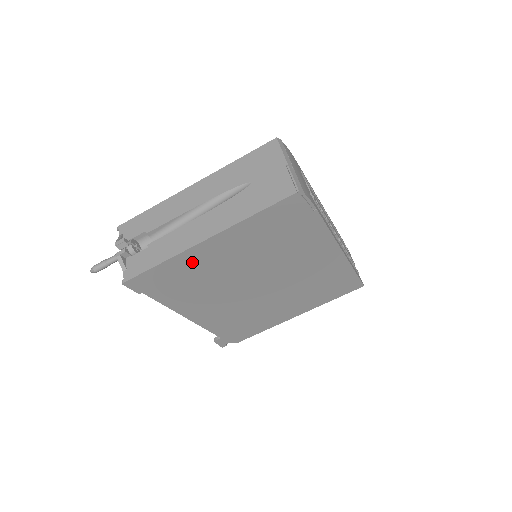
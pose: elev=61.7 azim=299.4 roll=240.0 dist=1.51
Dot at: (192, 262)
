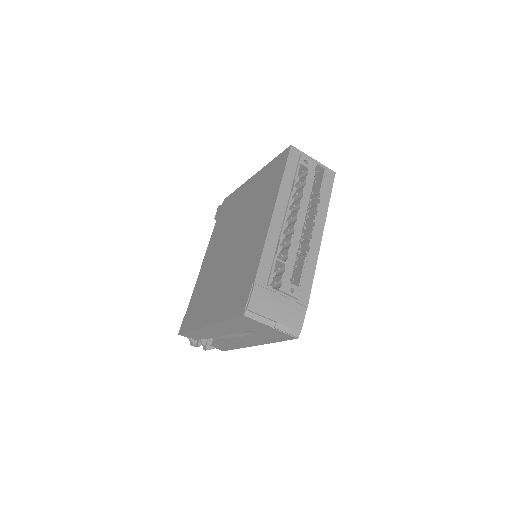
Dot at: occluded
